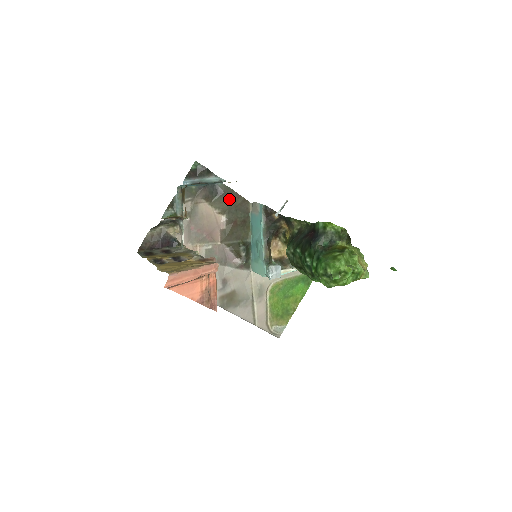
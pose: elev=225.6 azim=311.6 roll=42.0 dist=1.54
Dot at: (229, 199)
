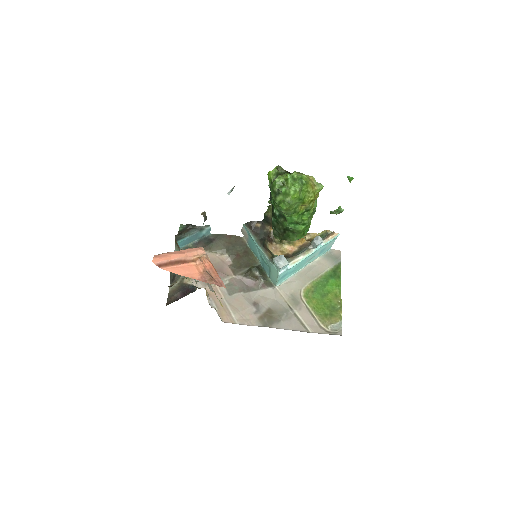
Dot at: (223, 241)
